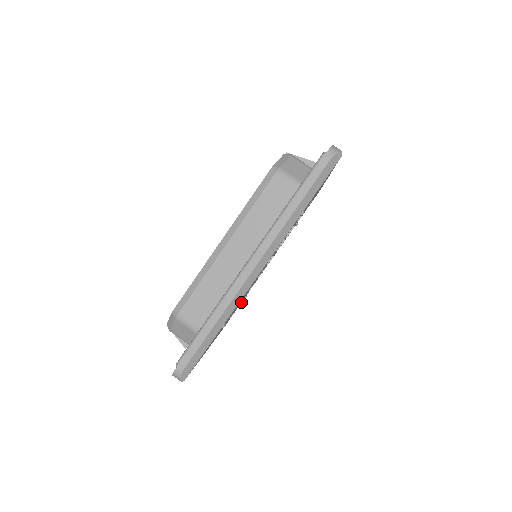
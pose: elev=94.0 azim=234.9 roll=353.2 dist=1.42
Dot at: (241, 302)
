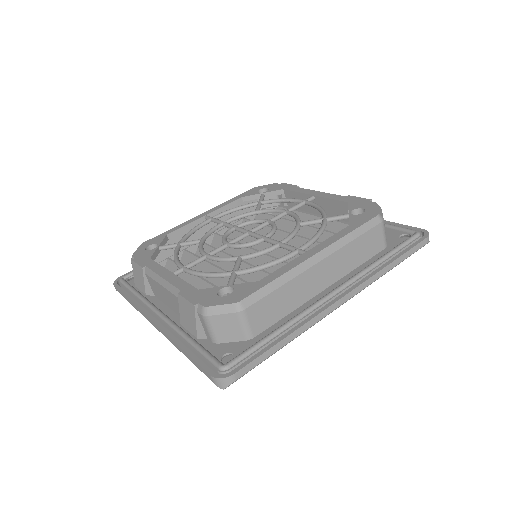
Dot at: occluded
